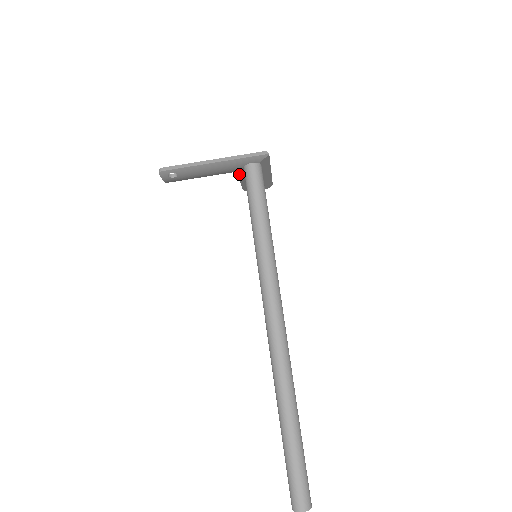
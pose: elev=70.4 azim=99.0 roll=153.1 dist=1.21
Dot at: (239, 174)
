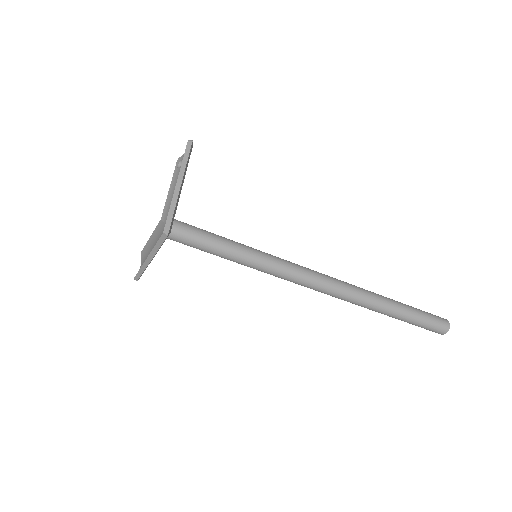
Dot at: occluded
